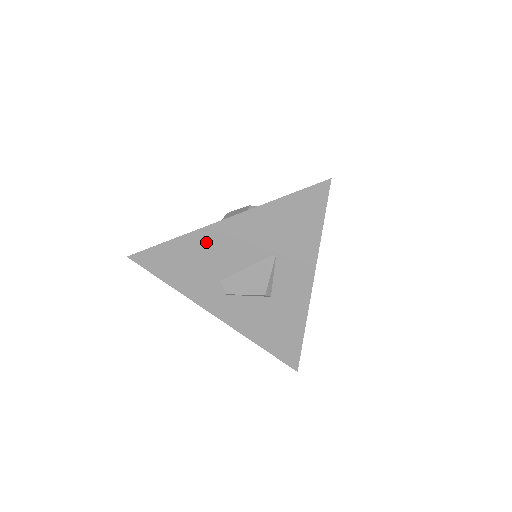
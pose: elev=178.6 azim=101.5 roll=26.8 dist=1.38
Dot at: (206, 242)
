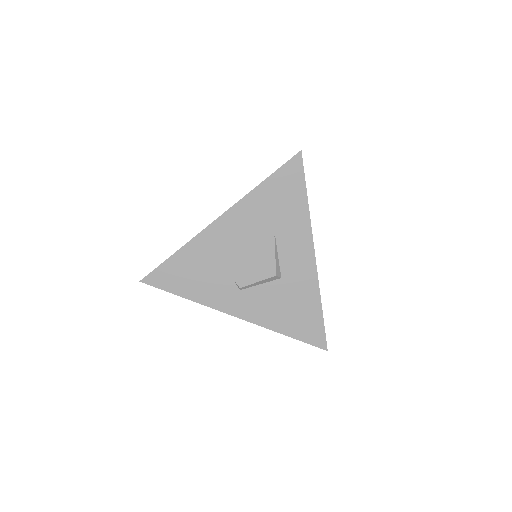
Dot at: (210, 242)
